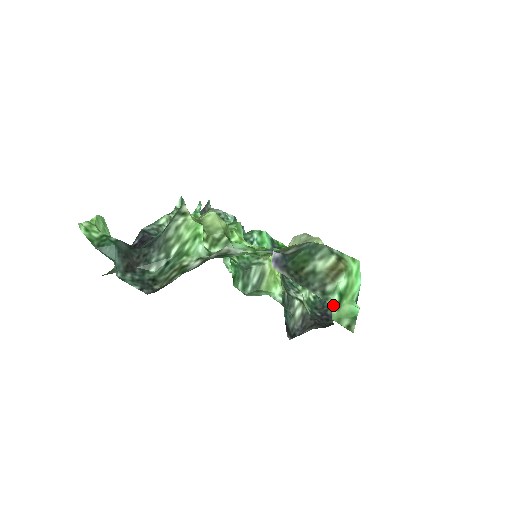
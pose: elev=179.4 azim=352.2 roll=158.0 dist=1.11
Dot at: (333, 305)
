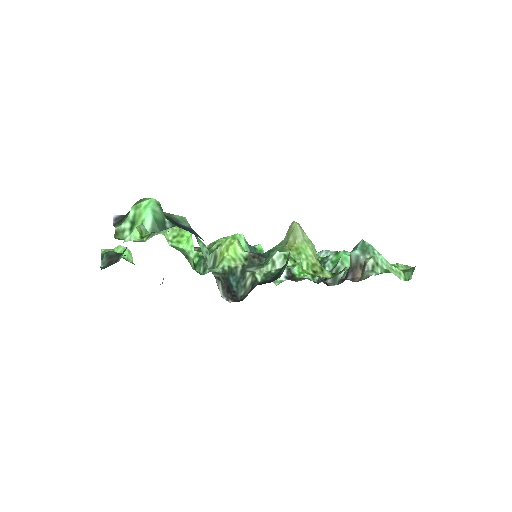
Dot at: (126, 230)
